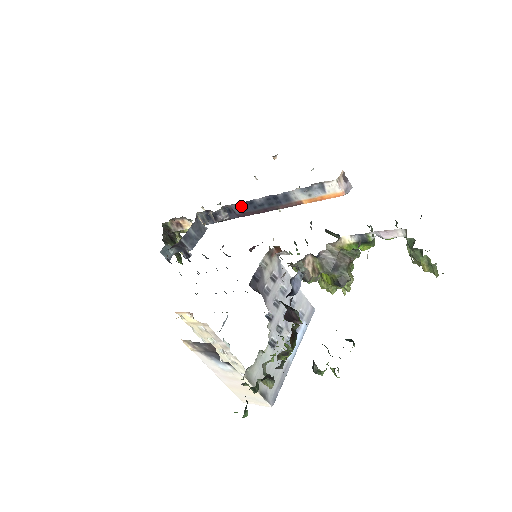
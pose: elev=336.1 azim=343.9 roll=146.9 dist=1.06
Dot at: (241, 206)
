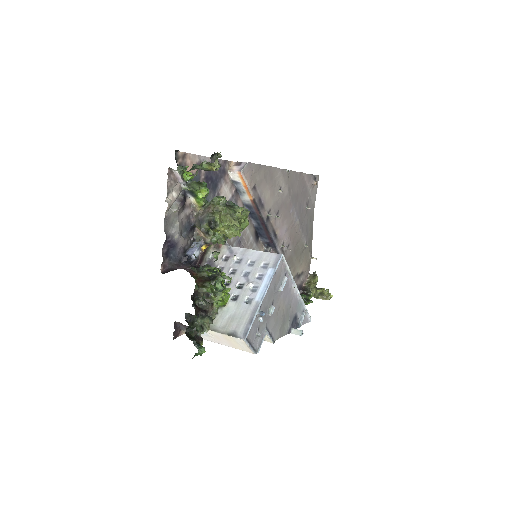
Dot at: (261, 236)
